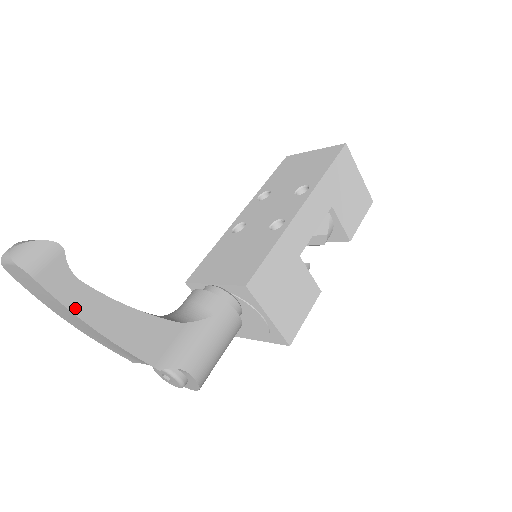
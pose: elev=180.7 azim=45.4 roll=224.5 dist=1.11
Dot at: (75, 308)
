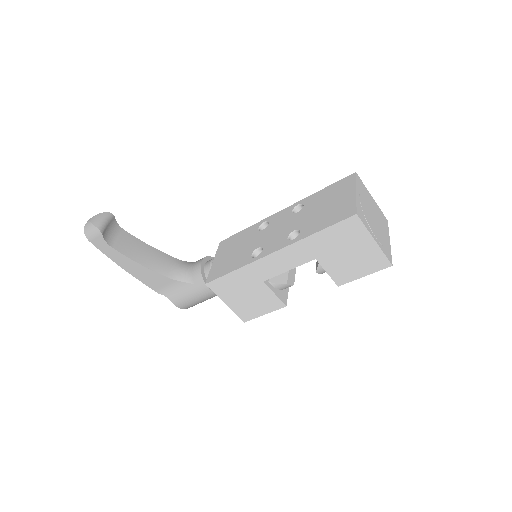
Dot at: (110, 257)
